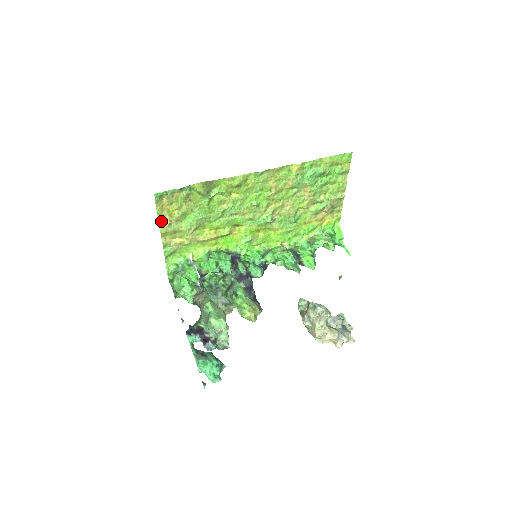
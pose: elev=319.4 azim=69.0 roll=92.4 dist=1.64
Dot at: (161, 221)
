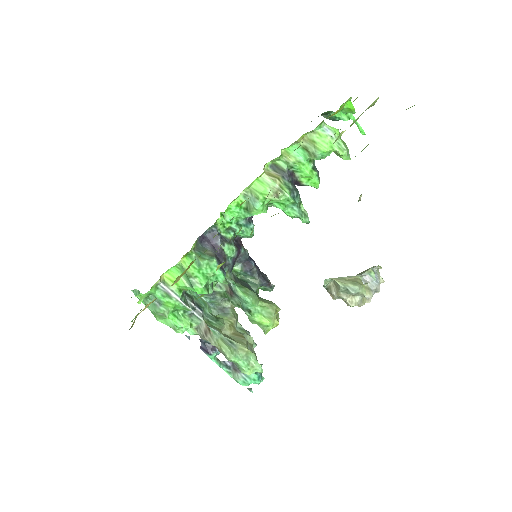
Dot at: occluded
